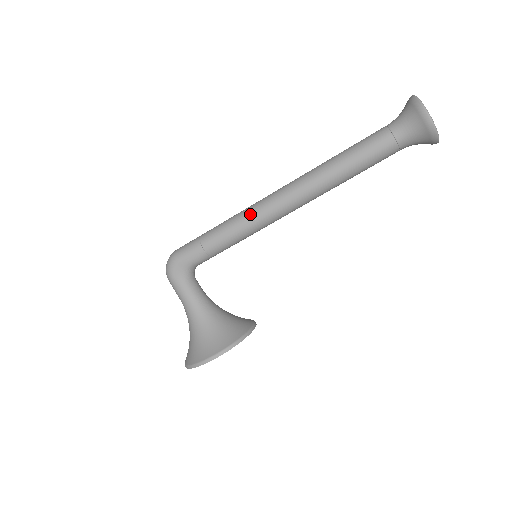
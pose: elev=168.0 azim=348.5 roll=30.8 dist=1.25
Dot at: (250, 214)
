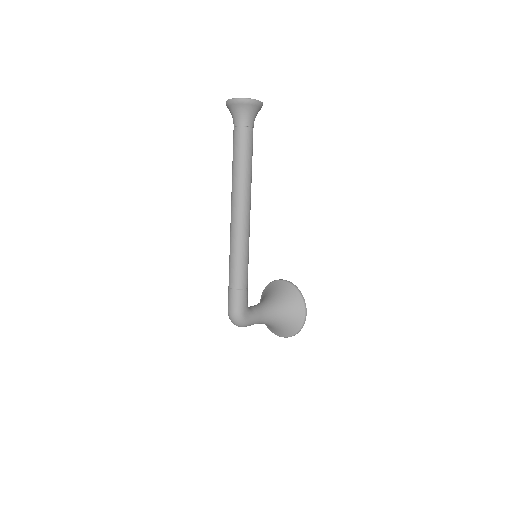
Dot at: (243, 244)
